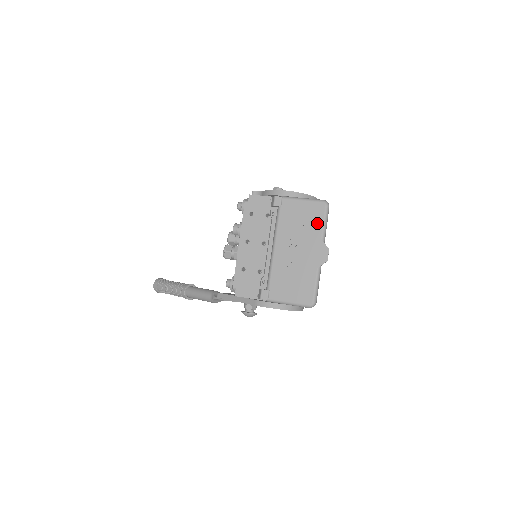
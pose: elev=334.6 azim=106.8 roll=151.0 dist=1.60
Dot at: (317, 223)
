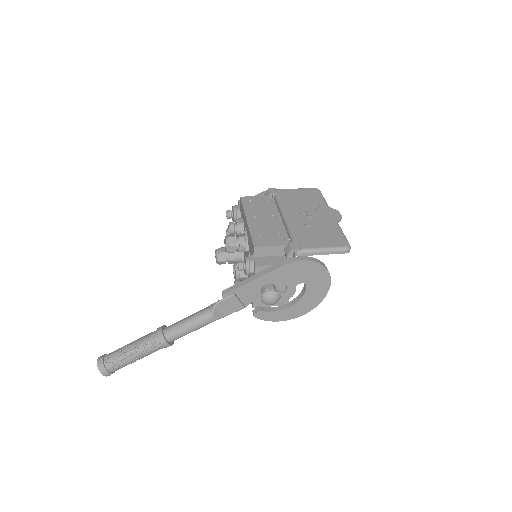
Dot at: (317, 198)
